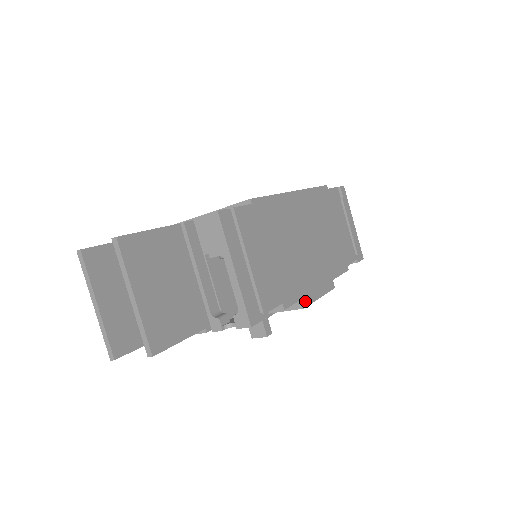
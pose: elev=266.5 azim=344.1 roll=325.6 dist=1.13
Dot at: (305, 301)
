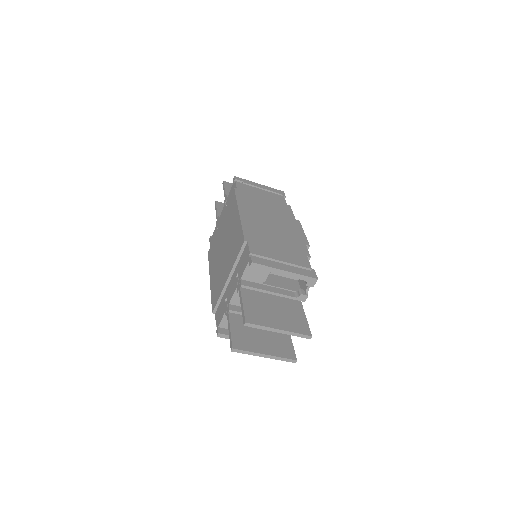
Dot at: (306, 243)
